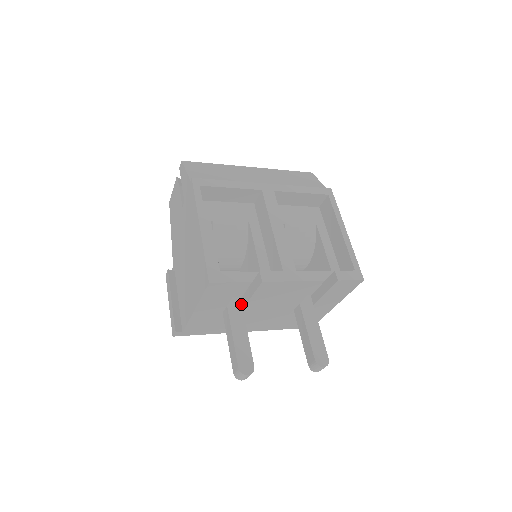
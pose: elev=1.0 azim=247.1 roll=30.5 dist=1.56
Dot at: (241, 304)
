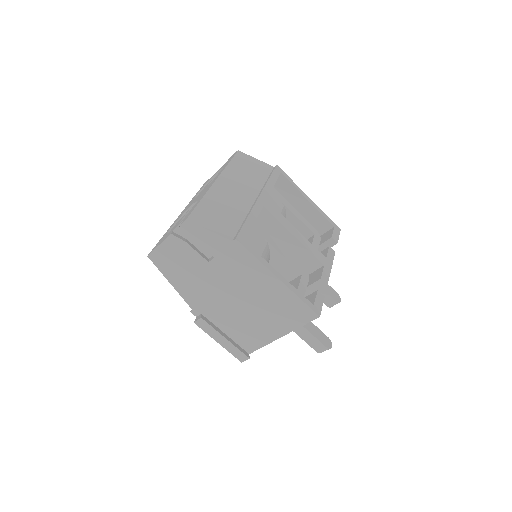
Dot at: occluded
